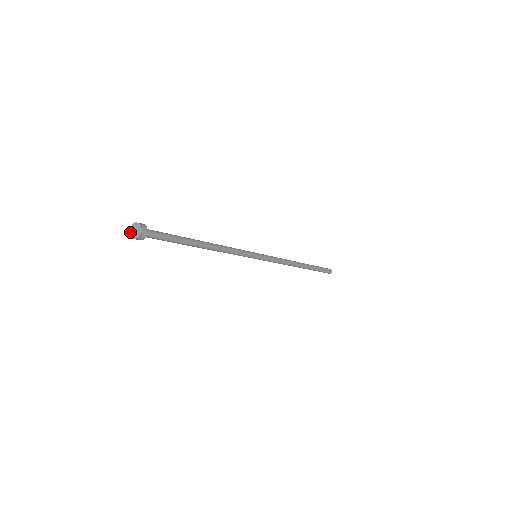
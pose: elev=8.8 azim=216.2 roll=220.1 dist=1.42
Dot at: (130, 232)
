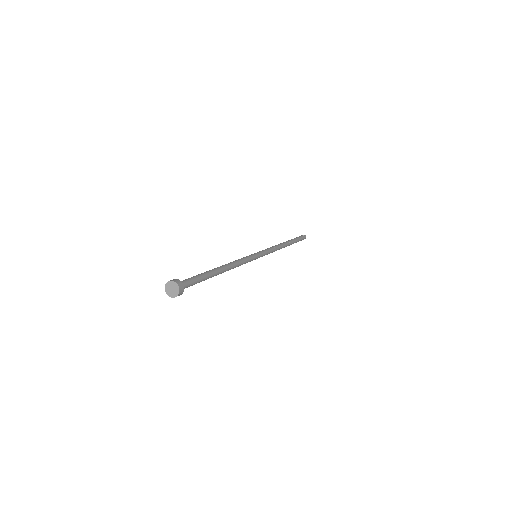
Dot at: (165, 286)
